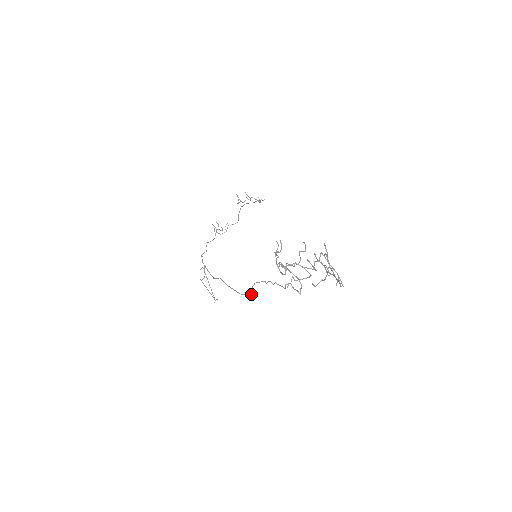
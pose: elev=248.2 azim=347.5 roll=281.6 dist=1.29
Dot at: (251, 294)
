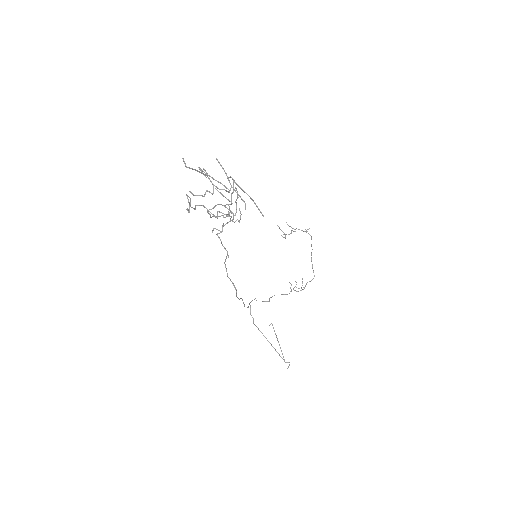
Dot at: occluded
